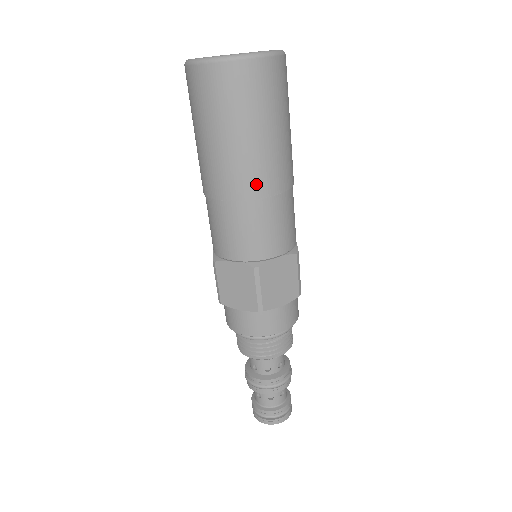
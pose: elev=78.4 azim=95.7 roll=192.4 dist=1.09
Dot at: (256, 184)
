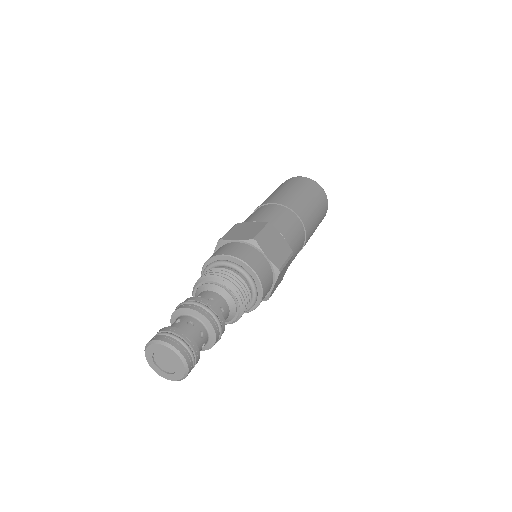
Dot at: (294, 206)
